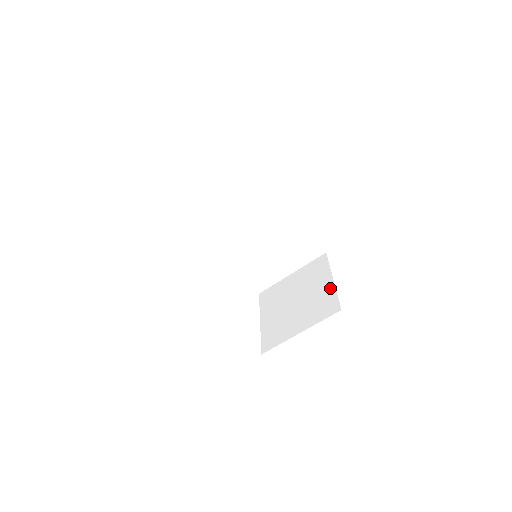
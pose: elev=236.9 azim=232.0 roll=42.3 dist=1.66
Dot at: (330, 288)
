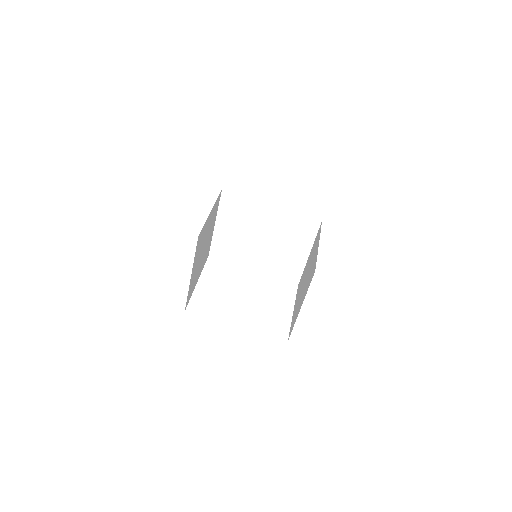
Dot at: (316, 254)
